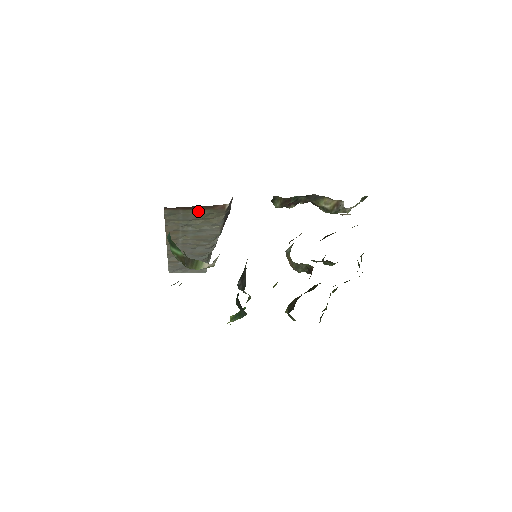
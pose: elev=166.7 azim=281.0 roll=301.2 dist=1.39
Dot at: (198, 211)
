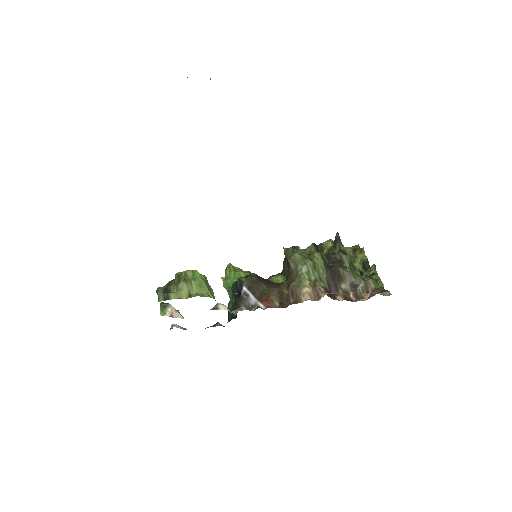
Dot at: occluded
